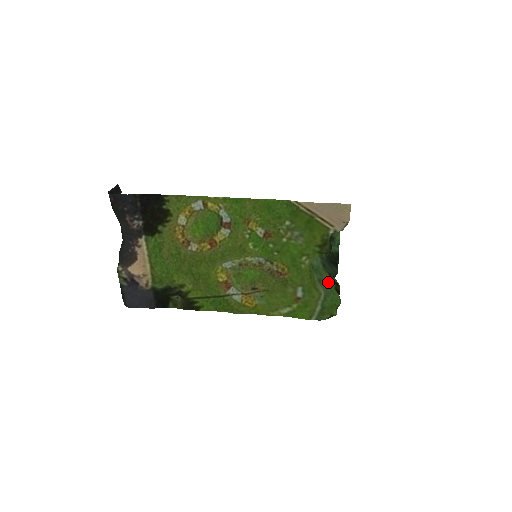
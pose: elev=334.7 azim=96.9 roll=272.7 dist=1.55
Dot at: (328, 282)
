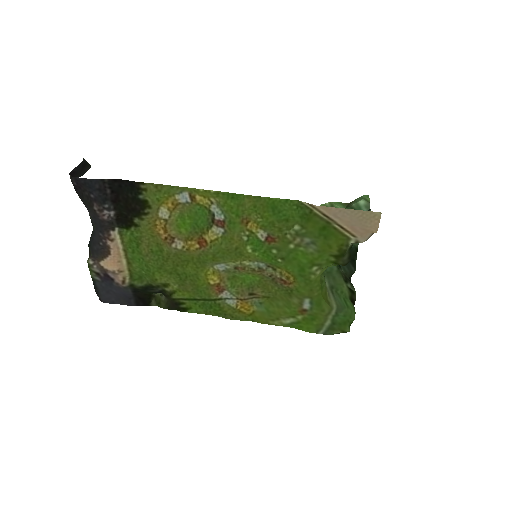
Dot at: (342, 290)
